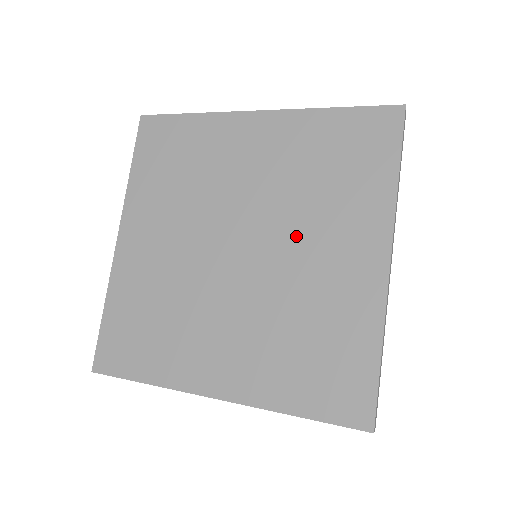
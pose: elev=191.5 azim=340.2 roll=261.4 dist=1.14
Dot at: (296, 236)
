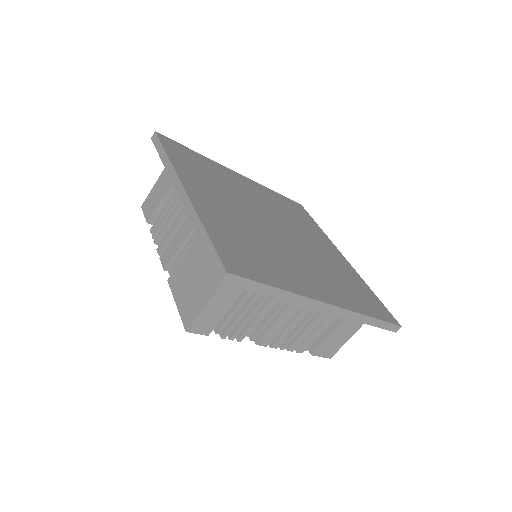
Dot at: (304, 258)
